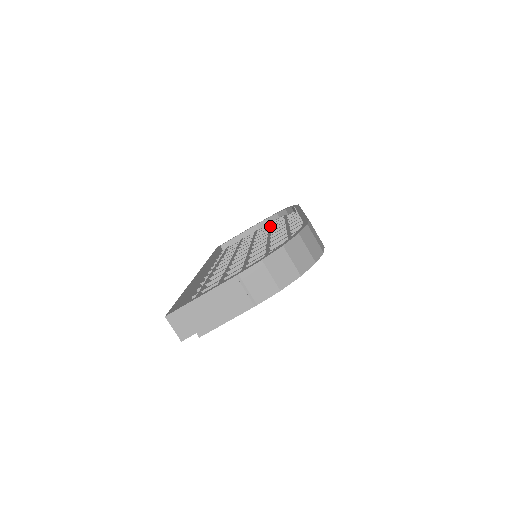
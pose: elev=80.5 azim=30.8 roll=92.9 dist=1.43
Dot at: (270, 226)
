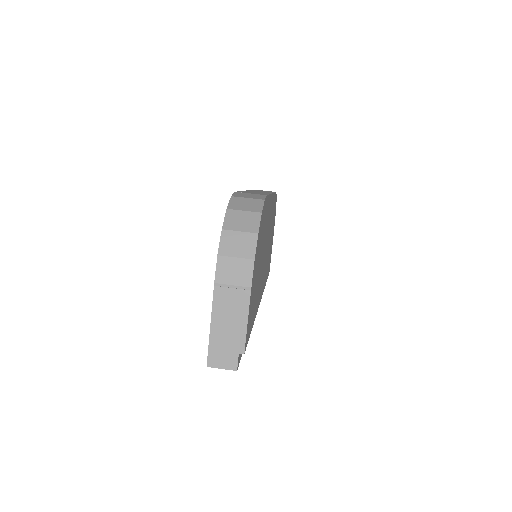
Dot at: occluded
